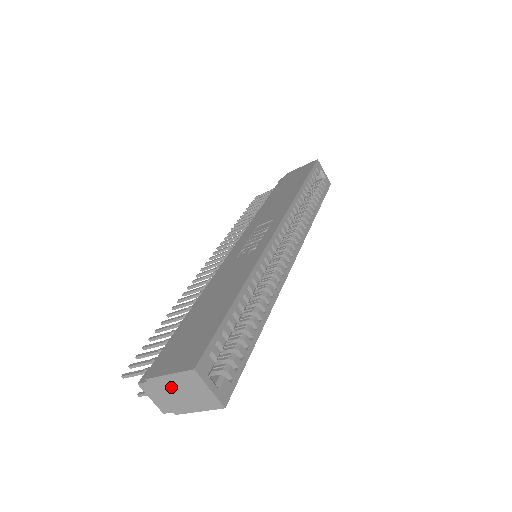
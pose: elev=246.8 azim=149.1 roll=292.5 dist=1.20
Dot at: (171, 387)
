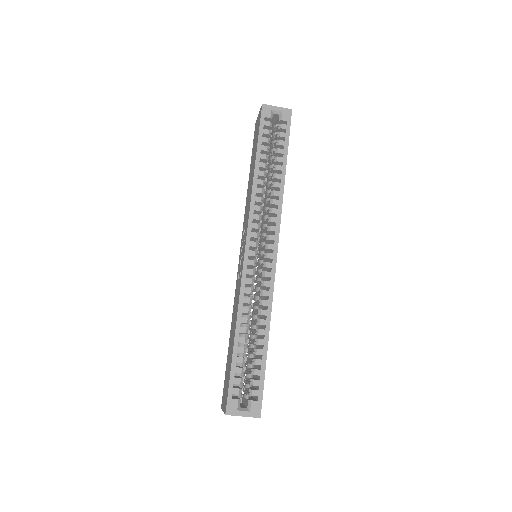
Dot at: occluded
